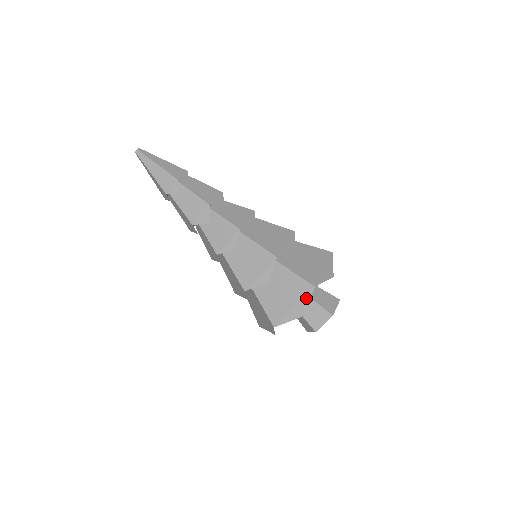
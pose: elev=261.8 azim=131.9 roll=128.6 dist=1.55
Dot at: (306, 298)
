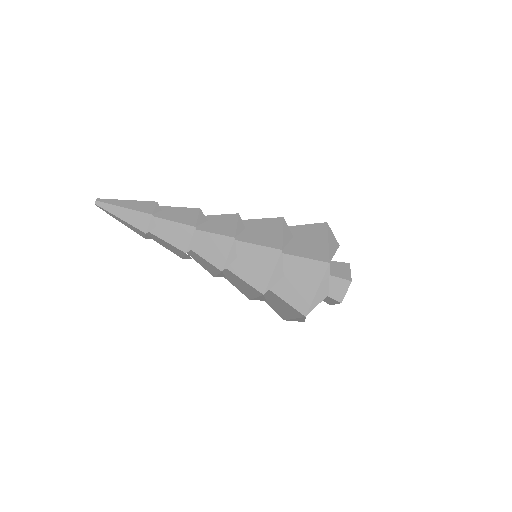
Dot at: (325, 277)
